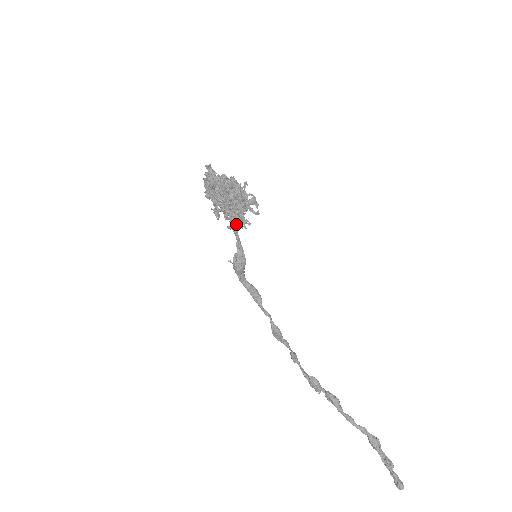
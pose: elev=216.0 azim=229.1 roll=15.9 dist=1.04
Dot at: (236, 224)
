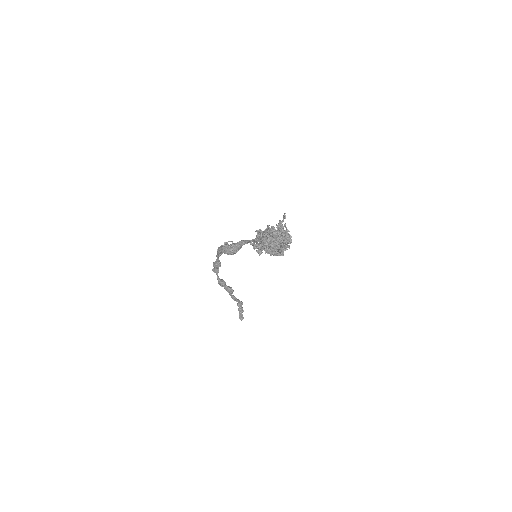
Dot at: occluded
